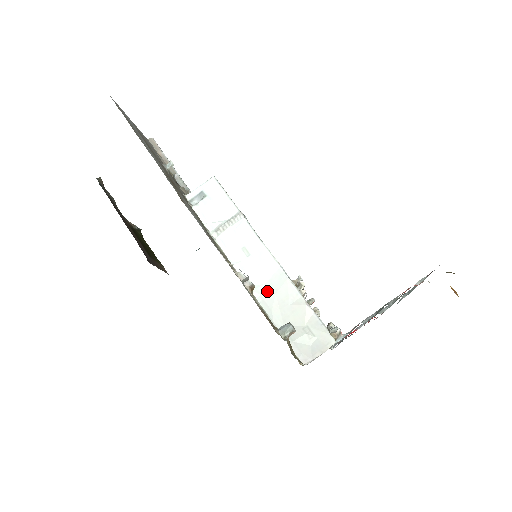
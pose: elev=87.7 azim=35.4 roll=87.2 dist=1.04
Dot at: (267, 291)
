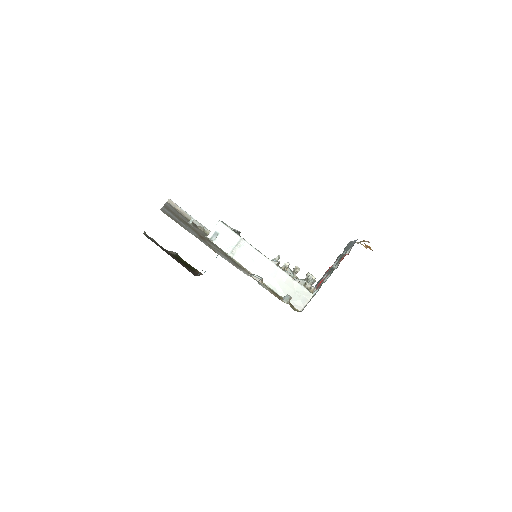
Dot at: (270, 278)
